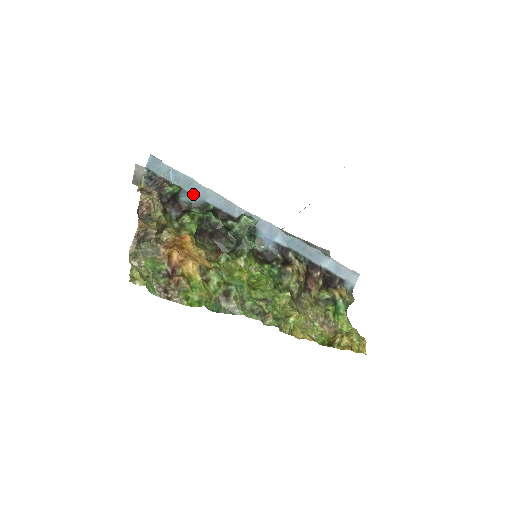
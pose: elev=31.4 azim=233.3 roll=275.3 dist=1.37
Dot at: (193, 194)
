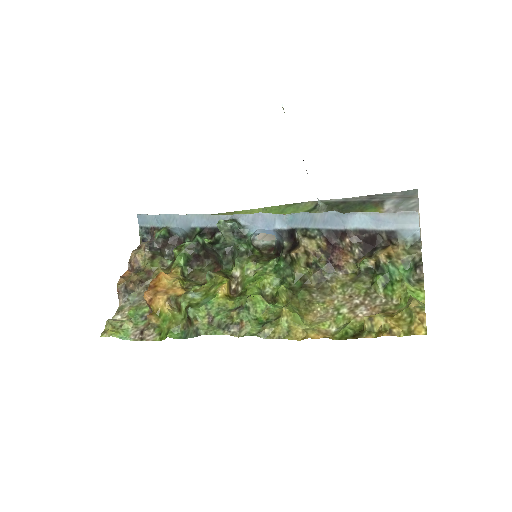
Dot at: (180, 227)
